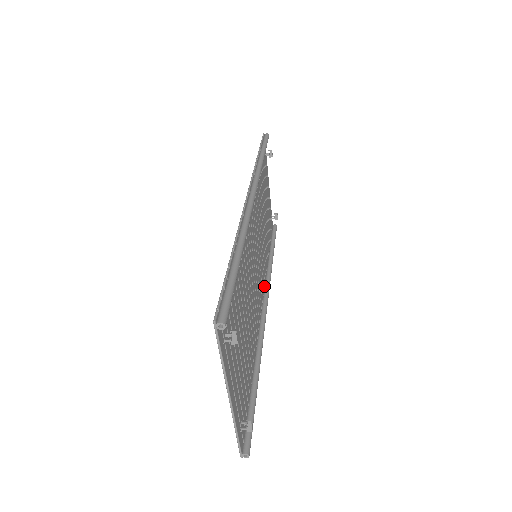
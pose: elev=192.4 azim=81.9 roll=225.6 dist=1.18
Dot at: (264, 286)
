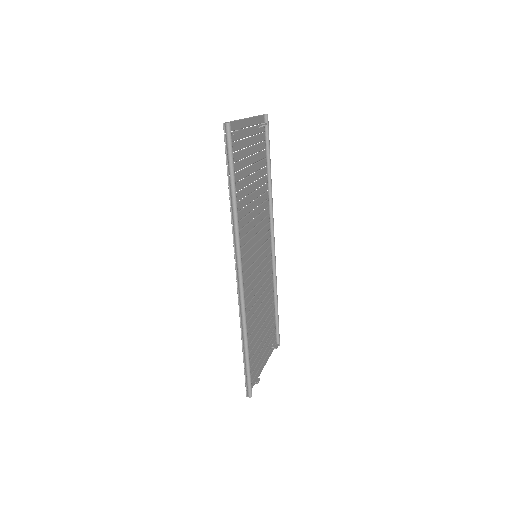
Dot at: (269, 220)
